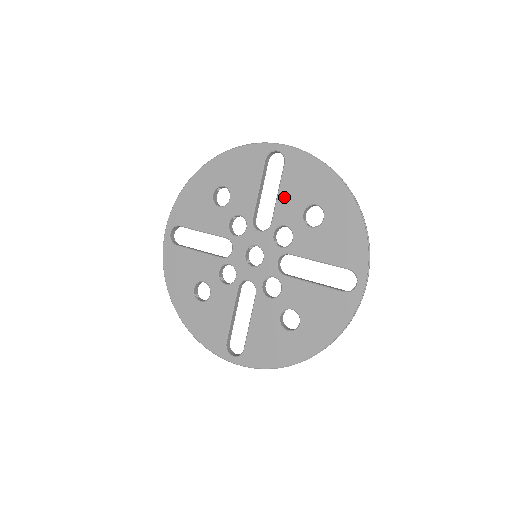
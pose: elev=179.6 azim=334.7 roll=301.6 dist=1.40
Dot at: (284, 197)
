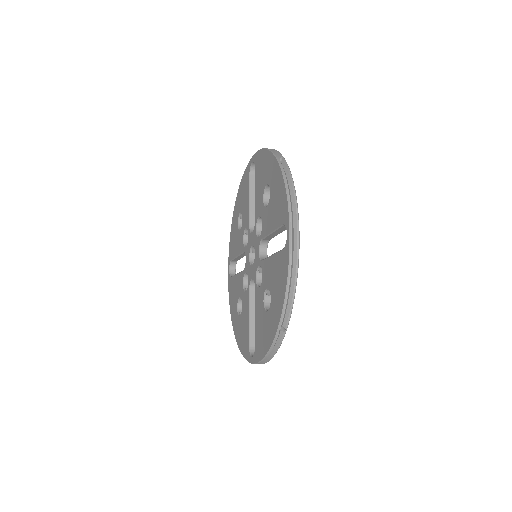
Dot at: (257, 194)
